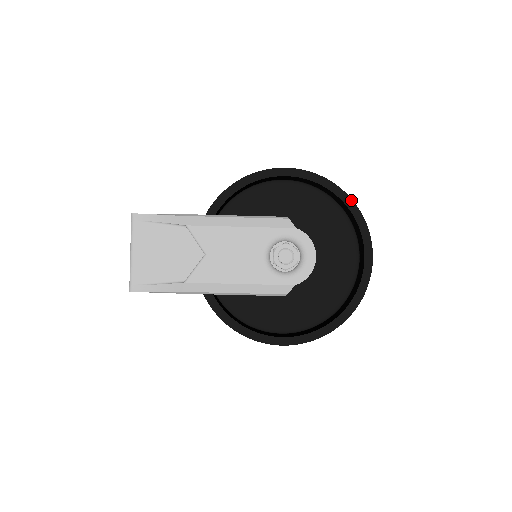
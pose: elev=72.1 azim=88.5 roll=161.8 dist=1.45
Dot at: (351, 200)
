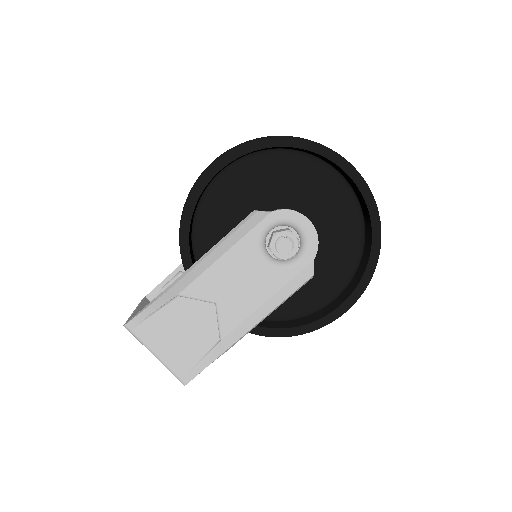
Dot at: (295, 139)
